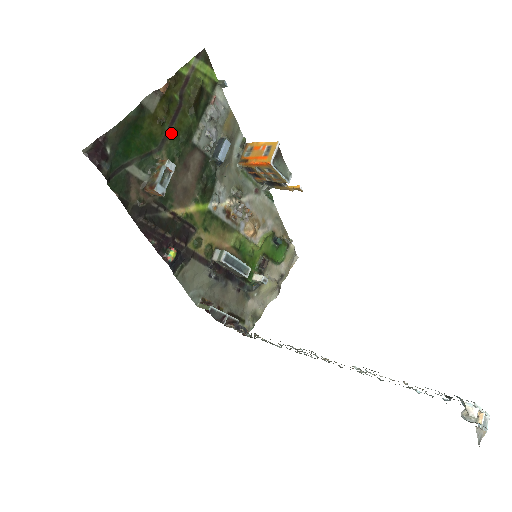
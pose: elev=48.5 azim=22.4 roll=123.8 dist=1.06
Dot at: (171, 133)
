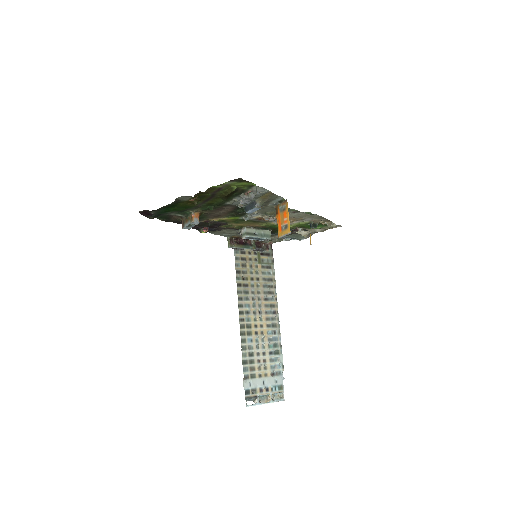
Dot at: (204, 204)
